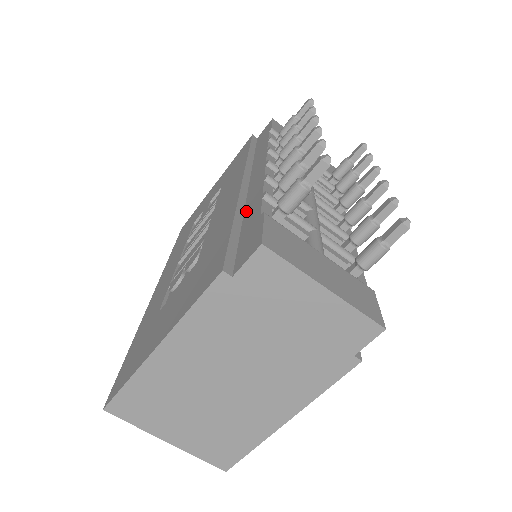
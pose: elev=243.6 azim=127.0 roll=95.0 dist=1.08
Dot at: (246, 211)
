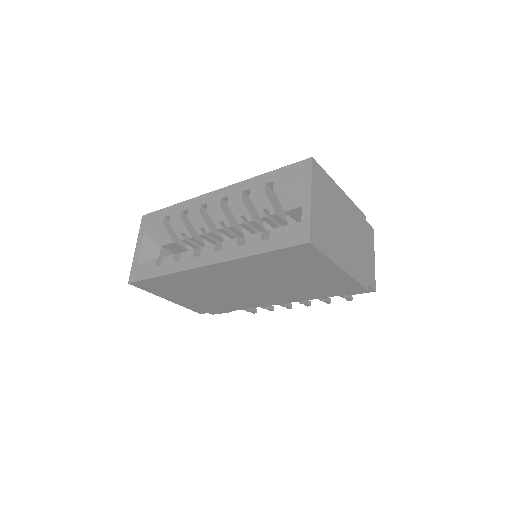
Dot at: occluded
